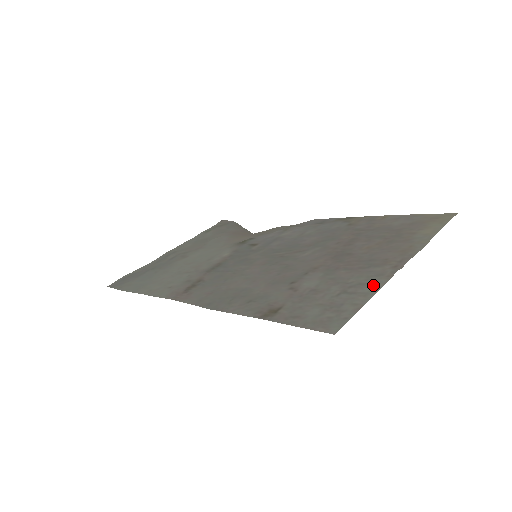
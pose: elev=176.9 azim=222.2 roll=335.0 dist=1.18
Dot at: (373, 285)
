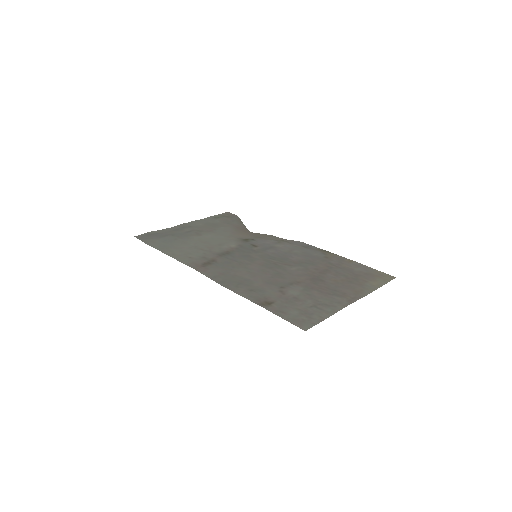
Dot at: (333, 308)
